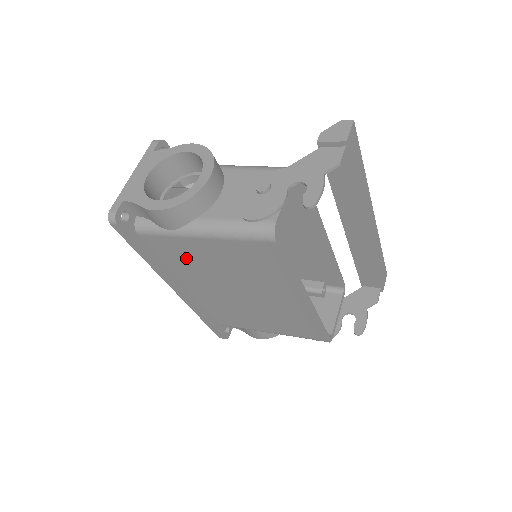
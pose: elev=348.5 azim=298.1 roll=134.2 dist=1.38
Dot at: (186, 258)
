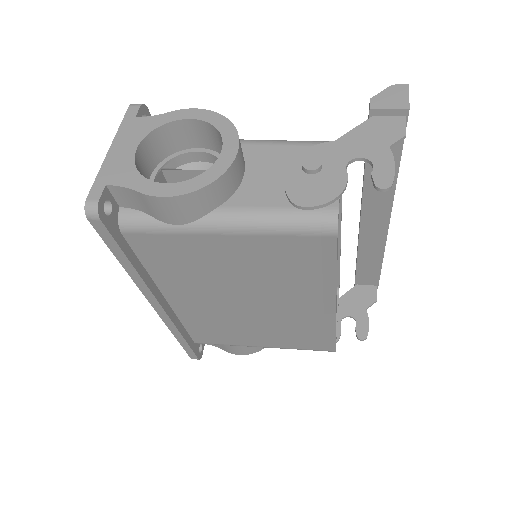
Dot at: (186, 263)
